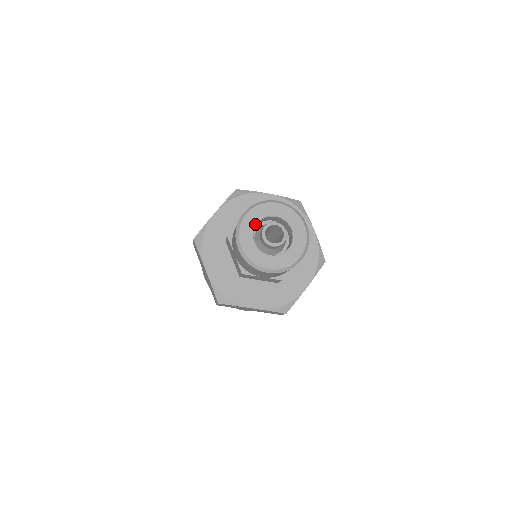
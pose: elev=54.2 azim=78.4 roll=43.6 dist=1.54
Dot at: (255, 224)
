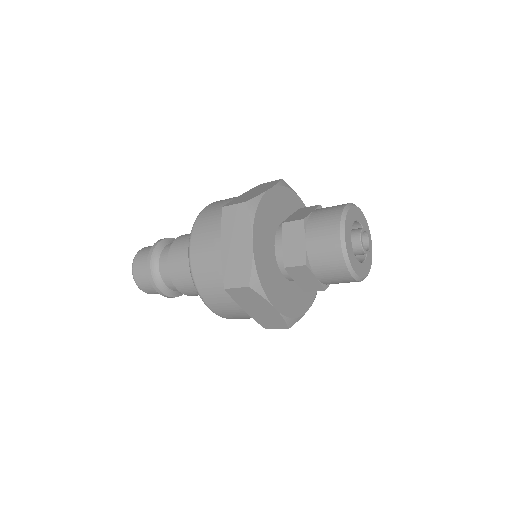
Dot at: (353, 222)
